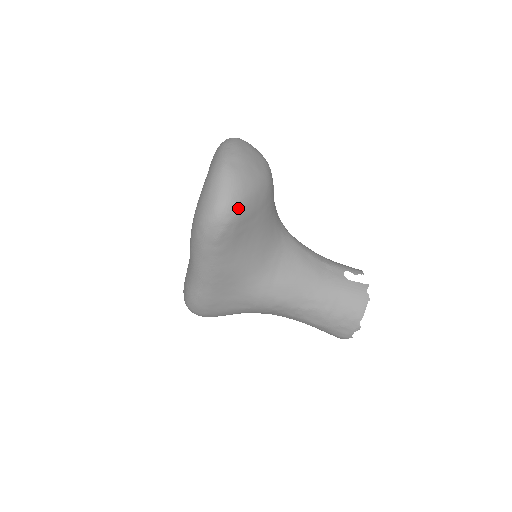
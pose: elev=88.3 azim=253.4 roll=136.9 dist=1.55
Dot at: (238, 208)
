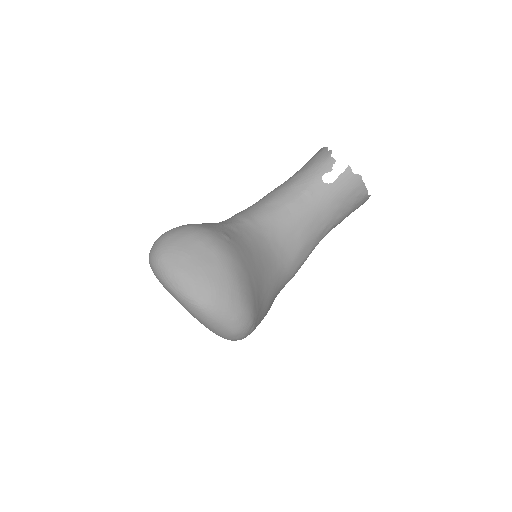
Dot at: (247, 312)
